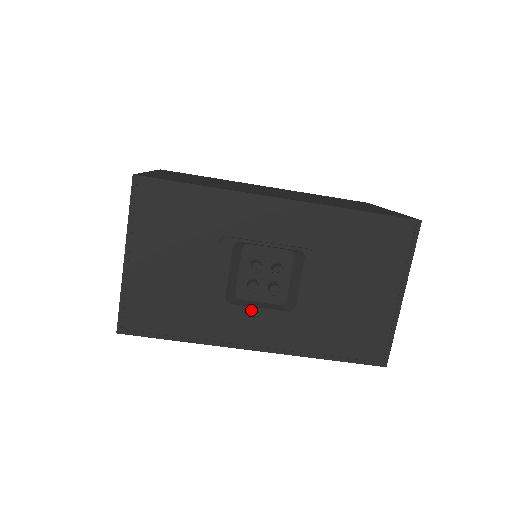
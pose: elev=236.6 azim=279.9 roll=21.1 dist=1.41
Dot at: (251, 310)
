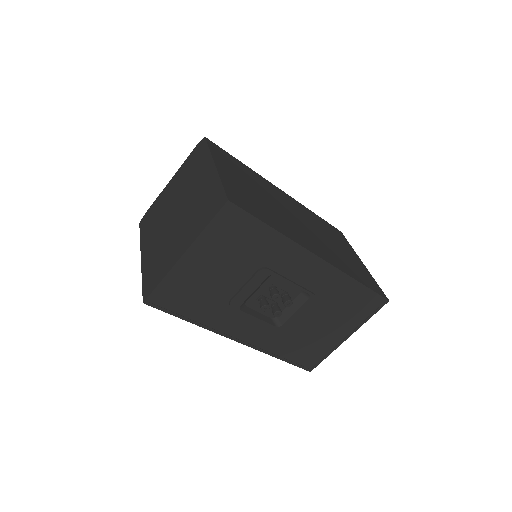
Dot at: (252, 317)
